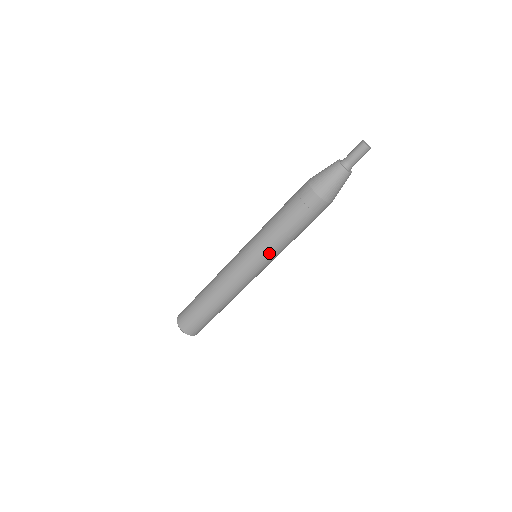
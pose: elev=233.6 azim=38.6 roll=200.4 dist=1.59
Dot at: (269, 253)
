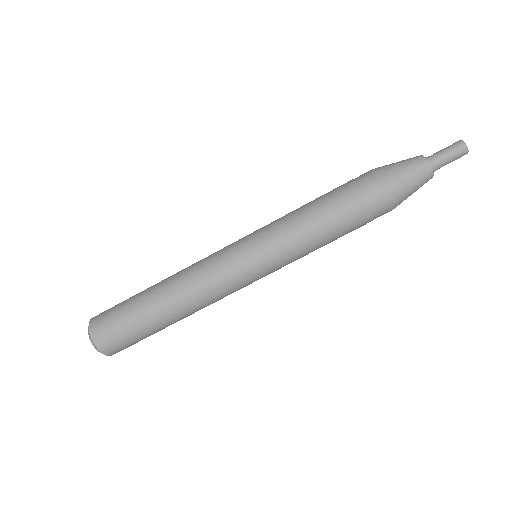
Dot at: (284, 250)
